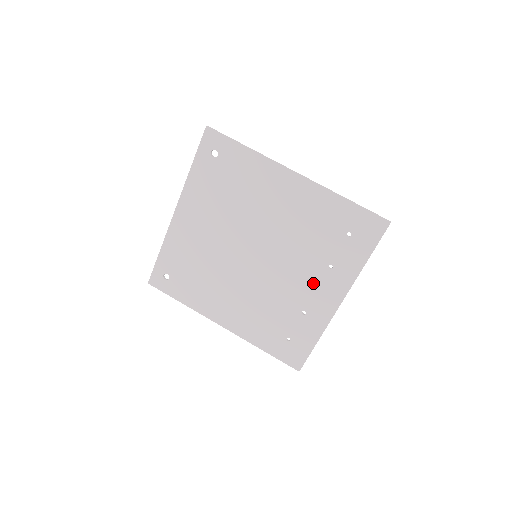
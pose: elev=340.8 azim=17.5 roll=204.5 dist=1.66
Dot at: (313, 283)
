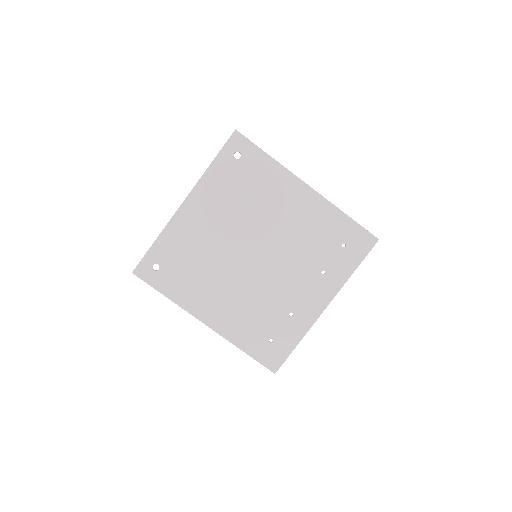
Dot at: (305, 286)
